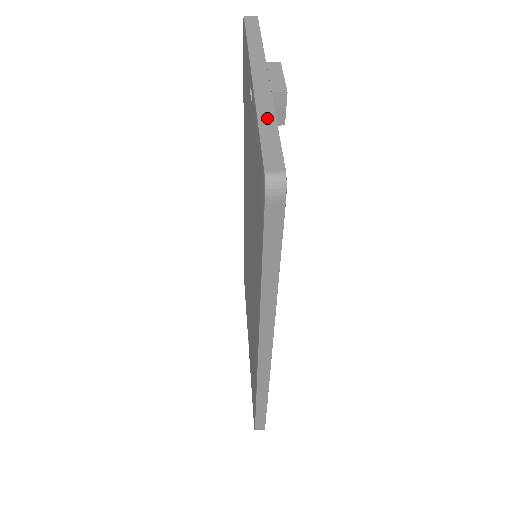
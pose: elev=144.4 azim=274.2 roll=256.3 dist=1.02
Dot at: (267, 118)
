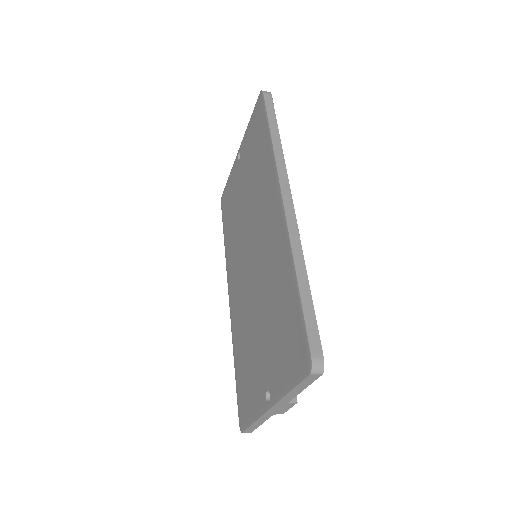
Dot at: occluded
